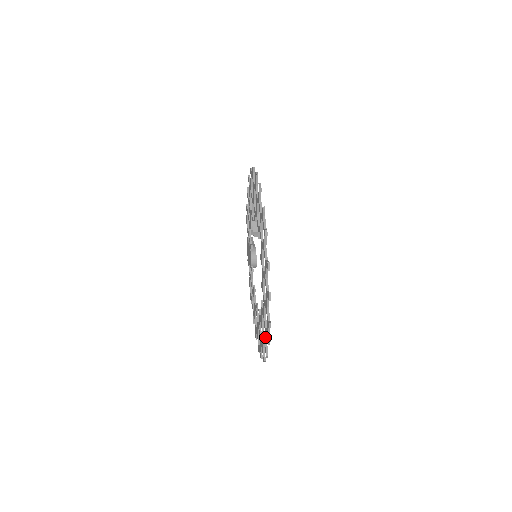
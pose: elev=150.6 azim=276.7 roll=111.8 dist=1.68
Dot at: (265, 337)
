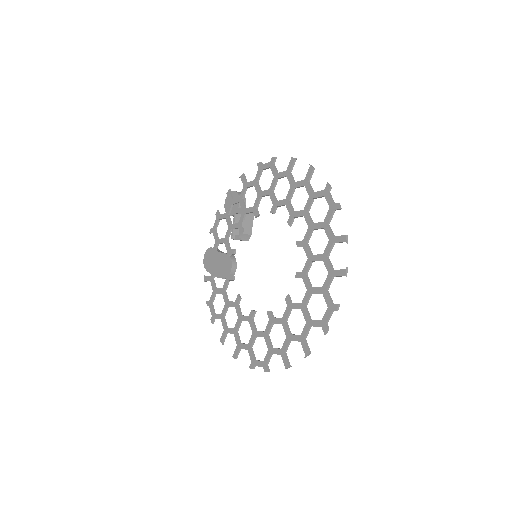
Dot at: (308, 331)
